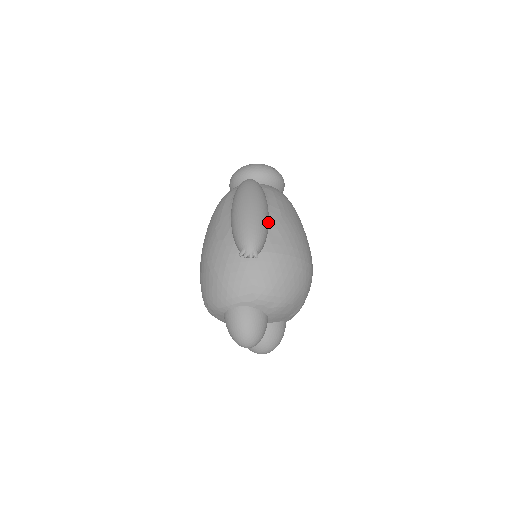
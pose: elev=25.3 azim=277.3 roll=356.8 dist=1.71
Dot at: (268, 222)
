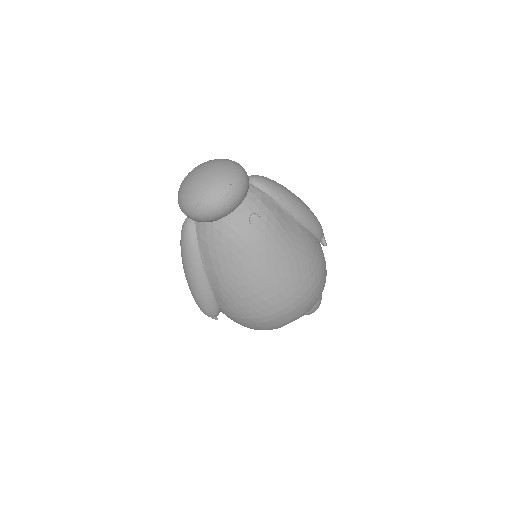
Dot at: (210, 292)
